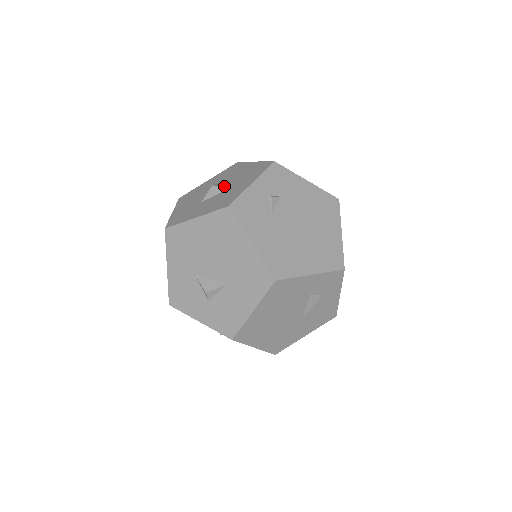
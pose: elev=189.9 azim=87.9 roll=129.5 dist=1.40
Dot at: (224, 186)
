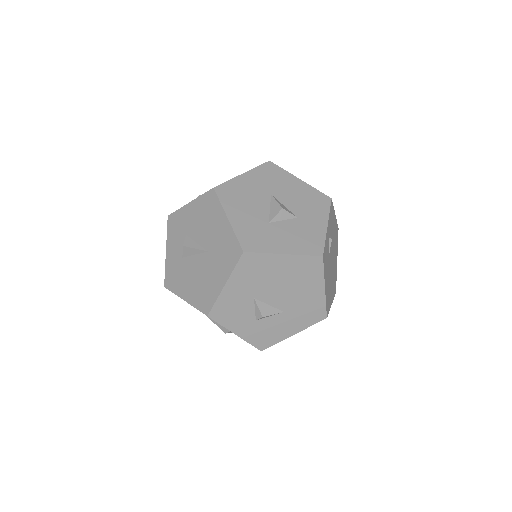
Dot at: (288, 209)
